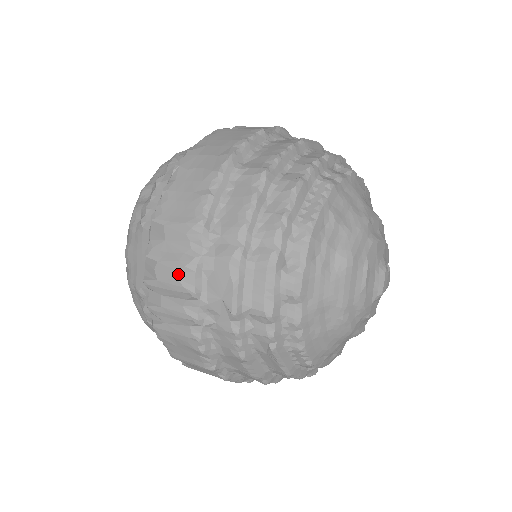
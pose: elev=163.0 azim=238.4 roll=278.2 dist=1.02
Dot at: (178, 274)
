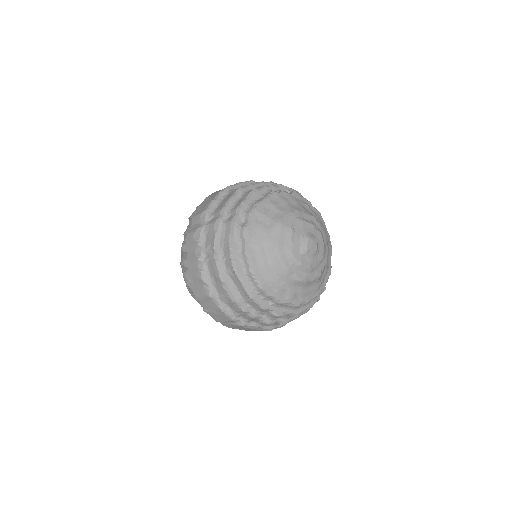
Dot at: (193, 236)
